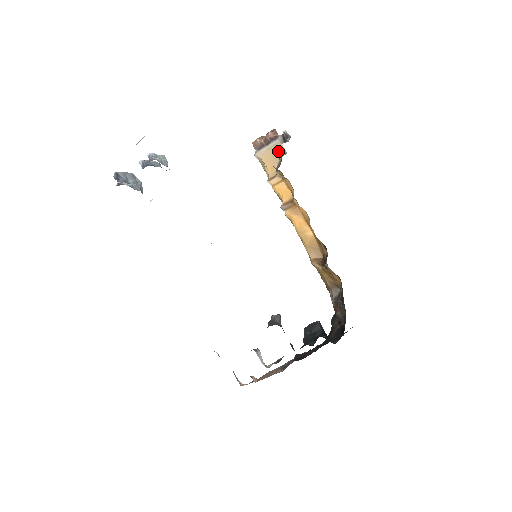
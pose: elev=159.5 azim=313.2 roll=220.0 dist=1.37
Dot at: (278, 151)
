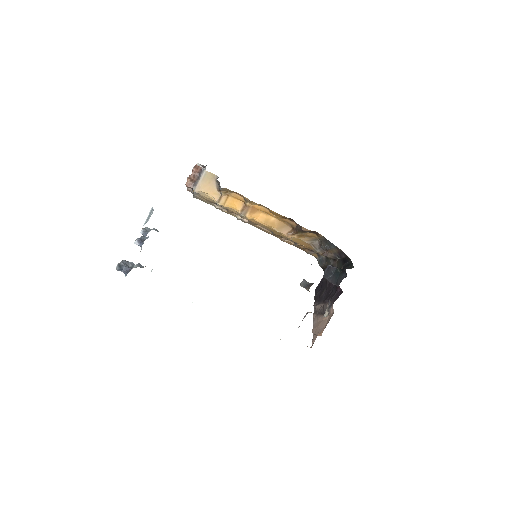
Dot at: (210, 178)
